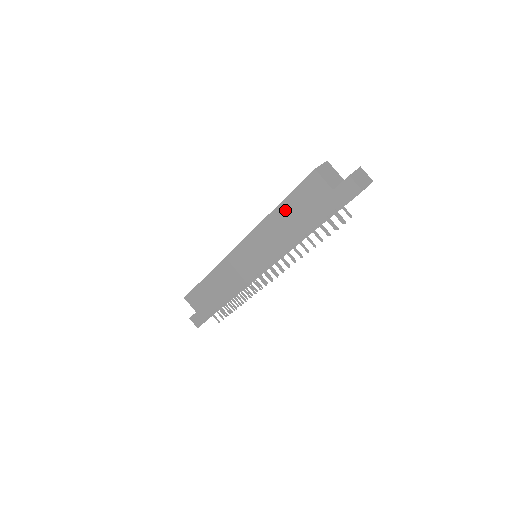
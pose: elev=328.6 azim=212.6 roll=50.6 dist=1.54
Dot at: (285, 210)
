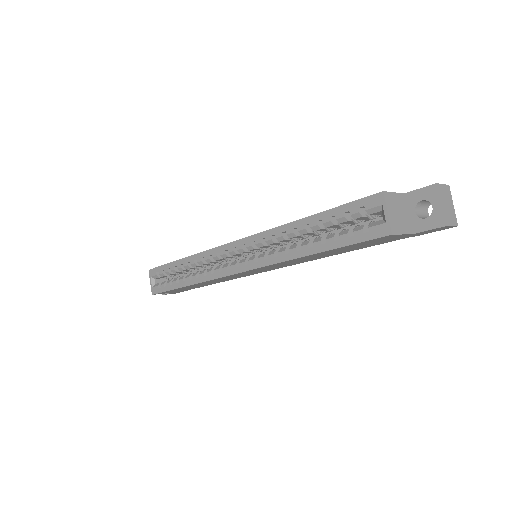
Dot at: occluded
